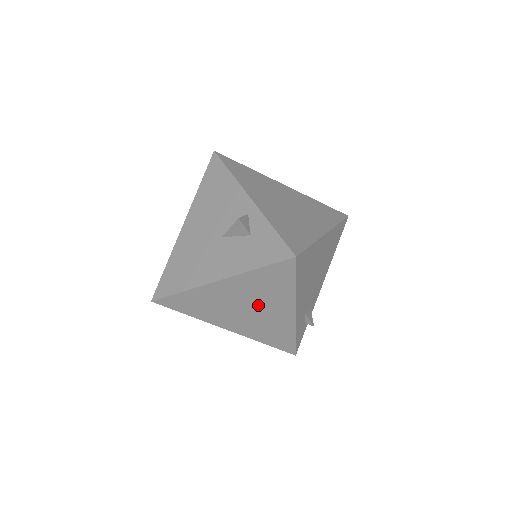
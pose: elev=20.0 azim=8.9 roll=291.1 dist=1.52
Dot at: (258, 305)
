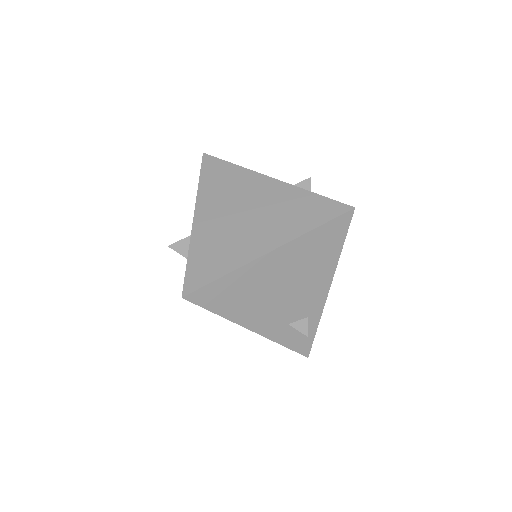
Dot at: occluded
